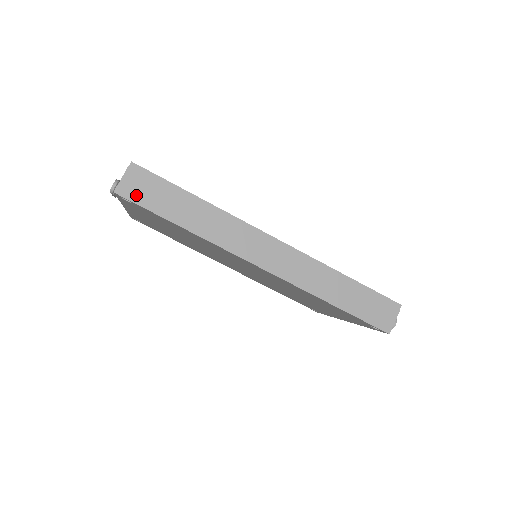
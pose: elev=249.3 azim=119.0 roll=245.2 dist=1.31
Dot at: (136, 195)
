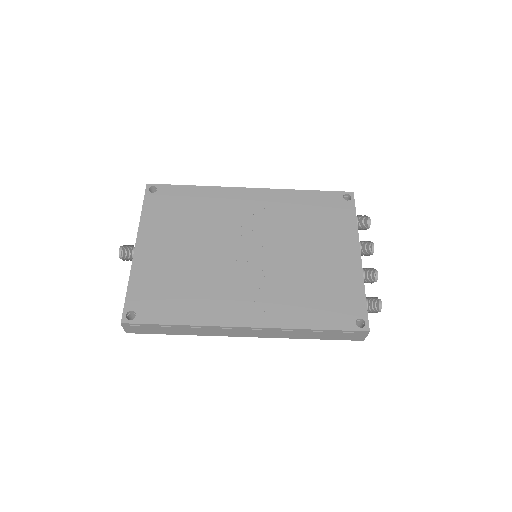
Dot at: (139, 332)
